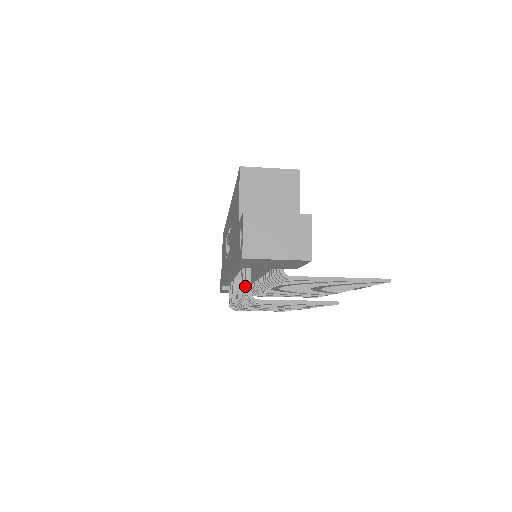
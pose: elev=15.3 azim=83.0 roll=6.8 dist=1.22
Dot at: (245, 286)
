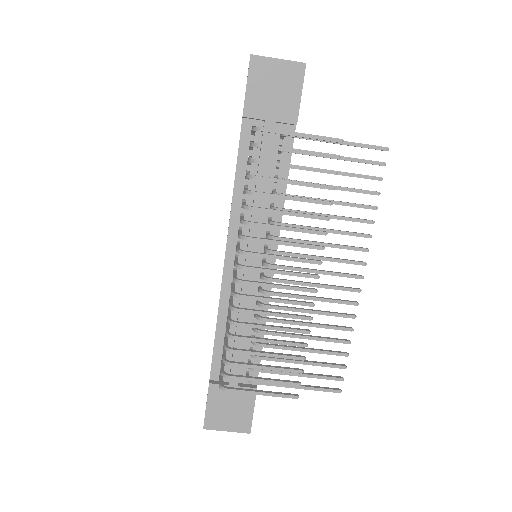
Dot at: (250, 143)
